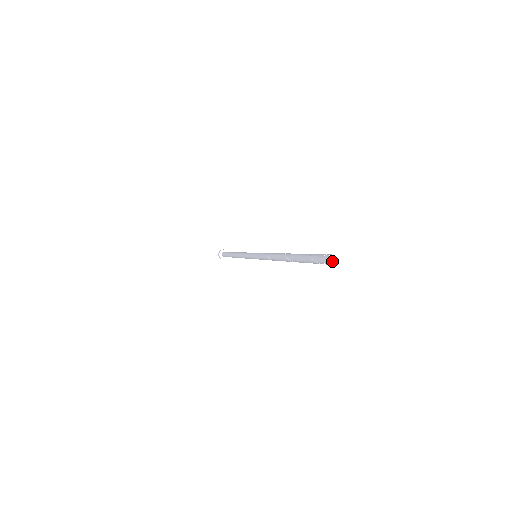
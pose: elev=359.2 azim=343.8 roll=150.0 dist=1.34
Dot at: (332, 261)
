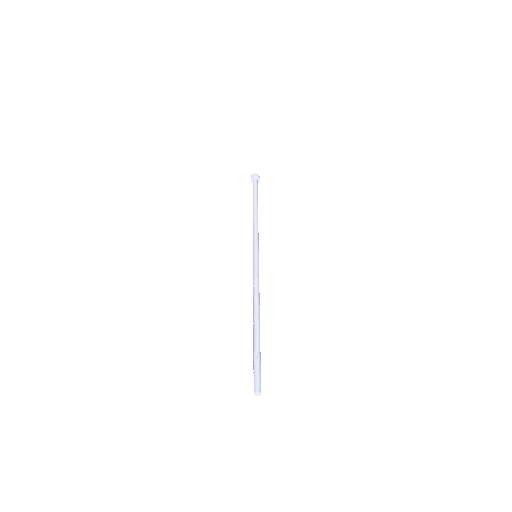
Dot at: (257, 394)
